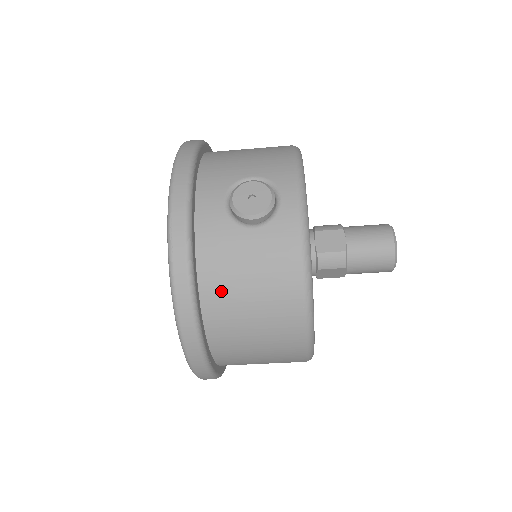
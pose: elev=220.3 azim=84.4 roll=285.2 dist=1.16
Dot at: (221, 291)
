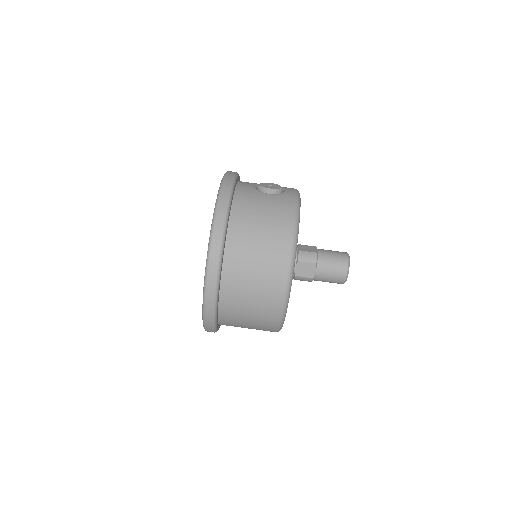
Dot at: (244, 216)
